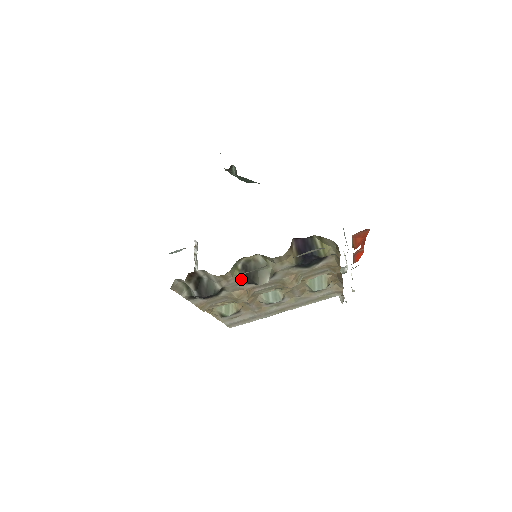
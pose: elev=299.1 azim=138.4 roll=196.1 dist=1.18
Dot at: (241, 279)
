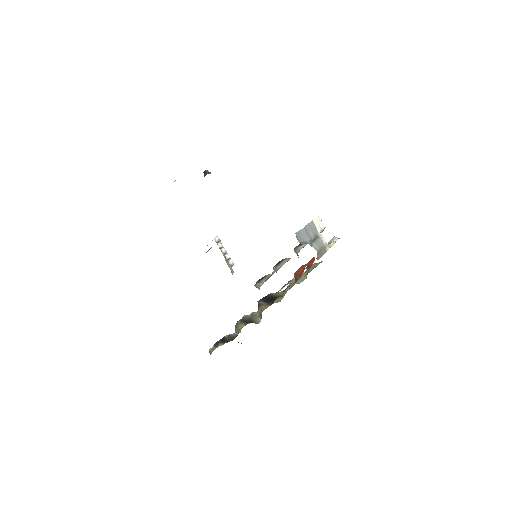
Dot at: (245, 324)
